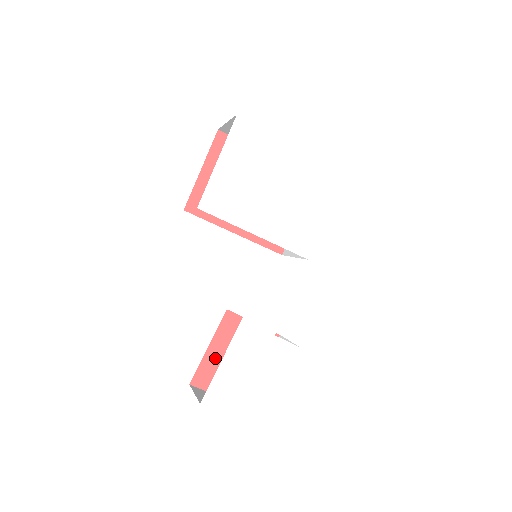
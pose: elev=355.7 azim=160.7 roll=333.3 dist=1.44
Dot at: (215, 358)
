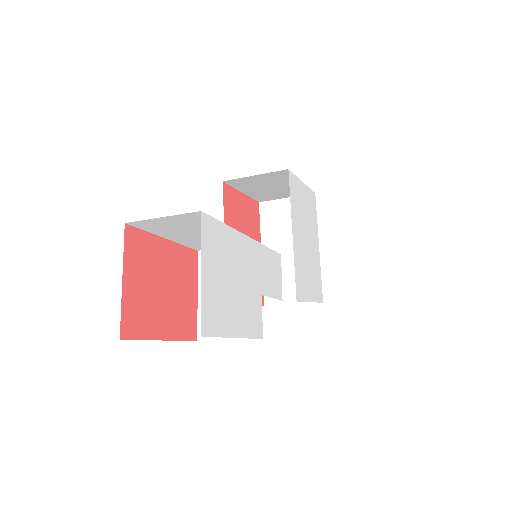
Dot at: (158, 254)
